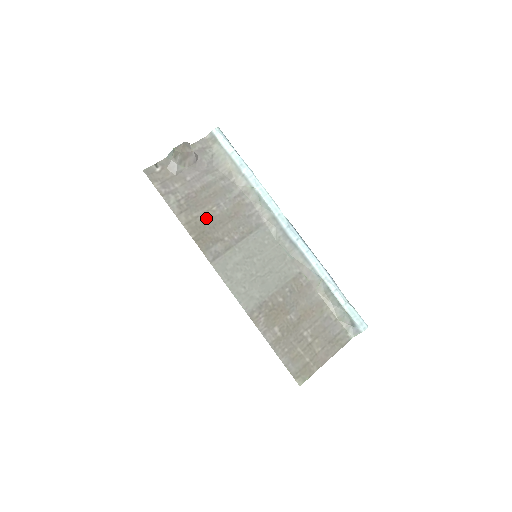
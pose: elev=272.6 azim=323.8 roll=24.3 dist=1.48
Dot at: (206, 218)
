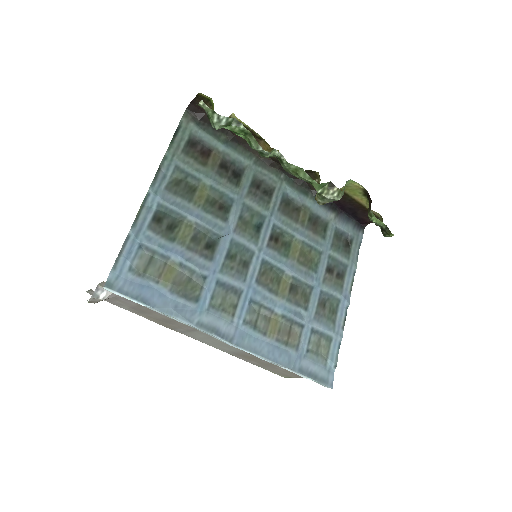
Dot at: (158, 318)
